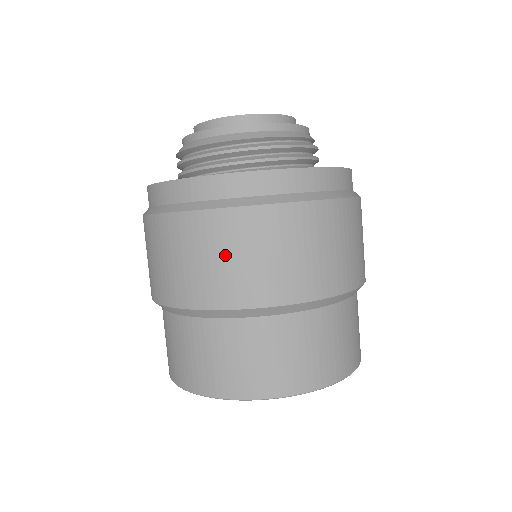
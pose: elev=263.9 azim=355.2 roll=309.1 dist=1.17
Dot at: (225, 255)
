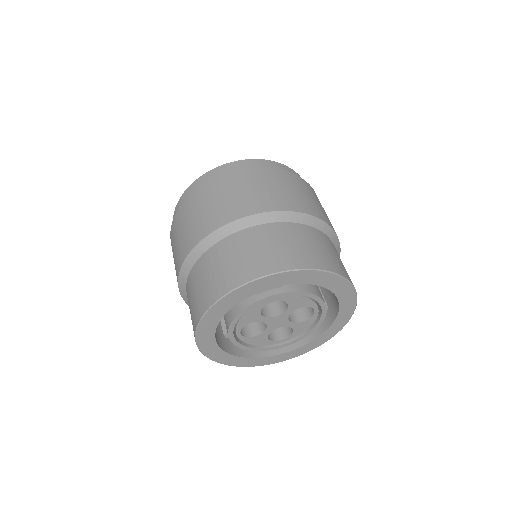
Dot at: (295, 189)
